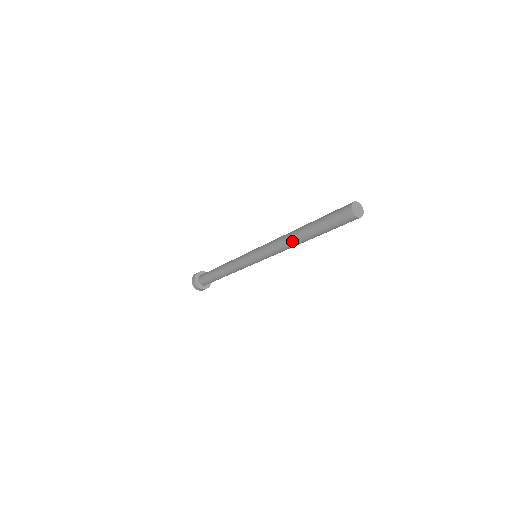
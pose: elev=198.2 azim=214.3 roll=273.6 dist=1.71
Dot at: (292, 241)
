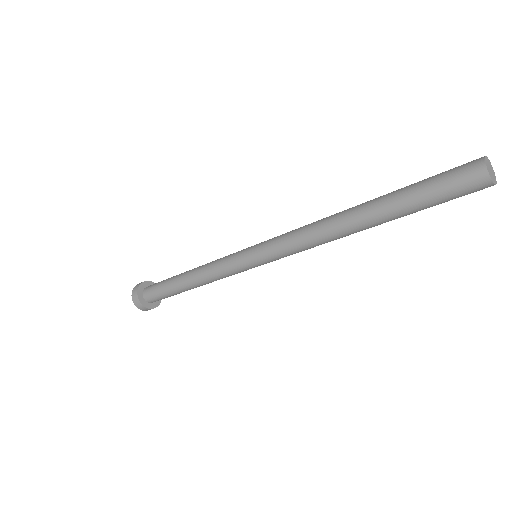
Dot at: (345, 235)
